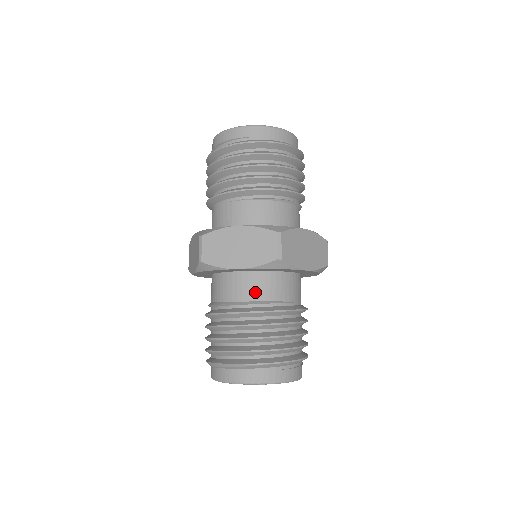
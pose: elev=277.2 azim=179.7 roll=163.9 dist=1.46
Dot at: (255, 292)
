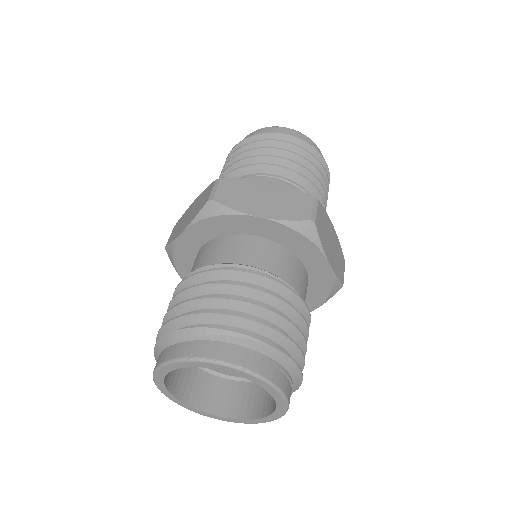
Dot at: (265, 260)
